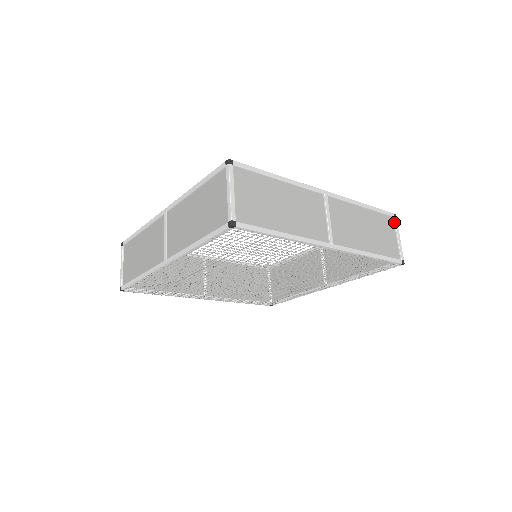
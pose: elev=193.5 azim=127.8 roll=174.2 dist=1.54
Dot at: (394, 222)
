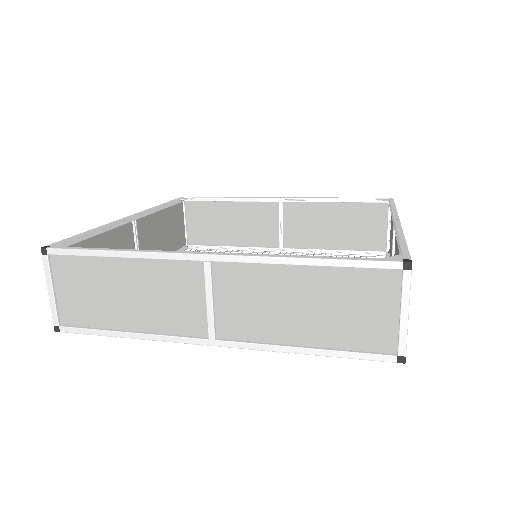
Dot at: (401, 280)
